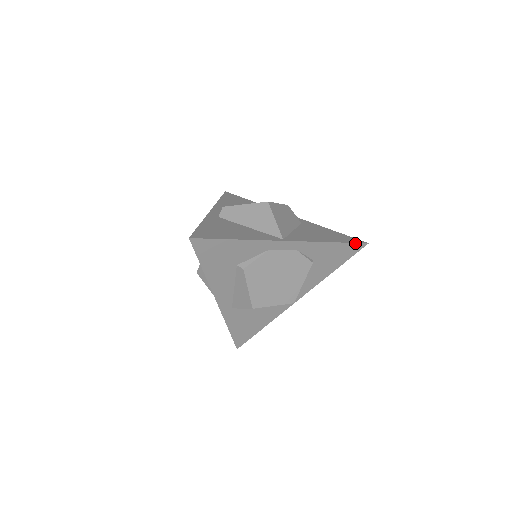
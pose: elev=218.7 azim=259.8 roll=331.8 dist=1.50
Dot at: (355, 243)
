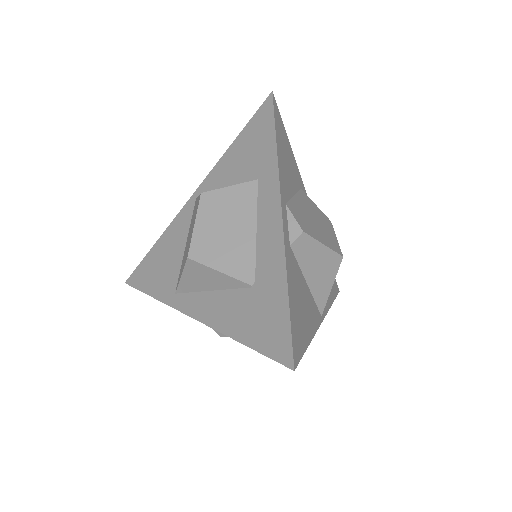
Dot at: occluded
